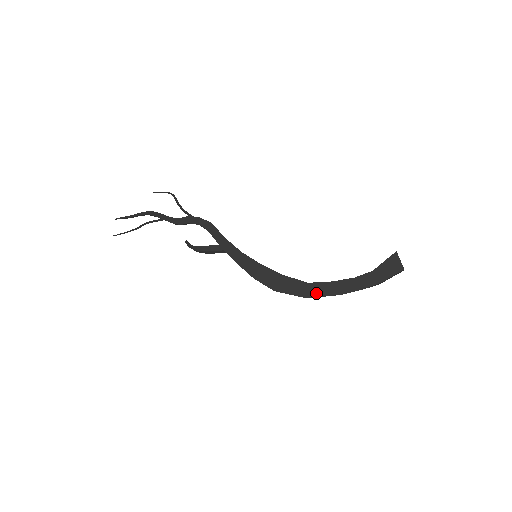
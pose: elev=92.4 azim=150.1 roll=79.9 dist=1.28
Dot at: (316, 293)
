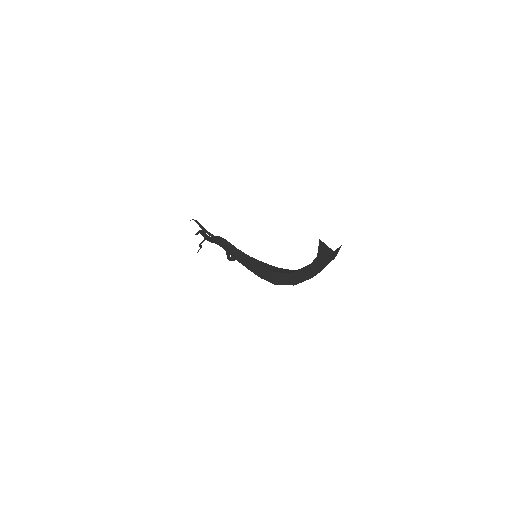
Dot at: (297, 281)
